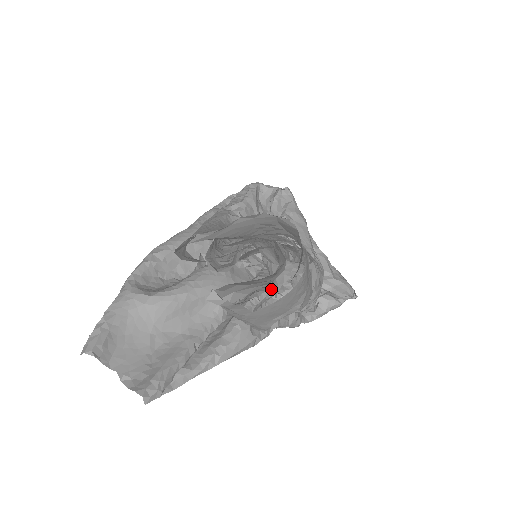
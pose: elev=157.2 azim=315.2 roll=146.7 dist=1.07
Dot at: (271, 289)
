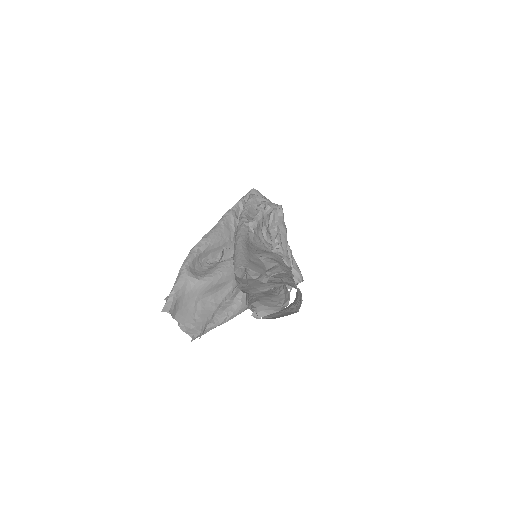
Dot at: occluded
